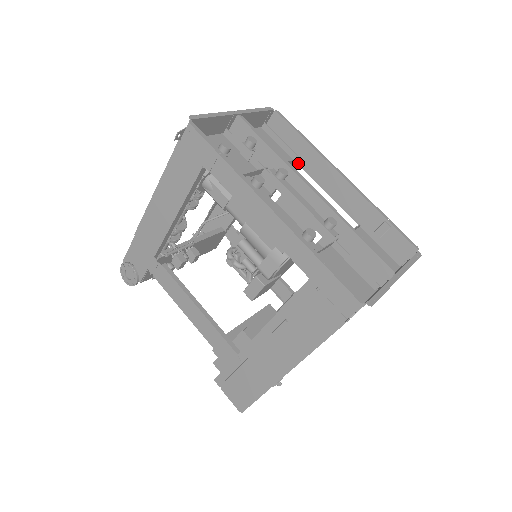
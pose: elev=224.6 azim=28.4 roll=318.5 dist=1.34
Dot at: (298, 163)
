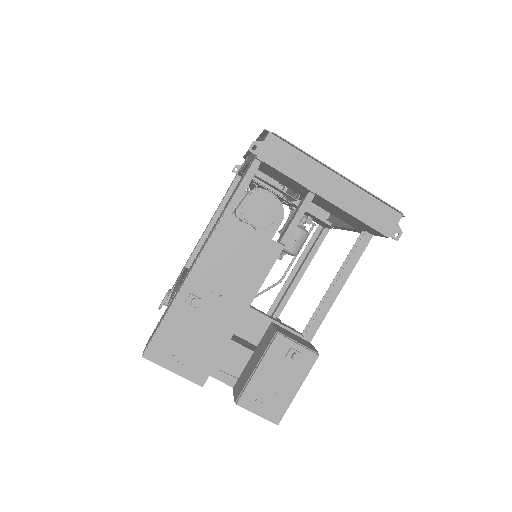
Dot at: (332, 224)
